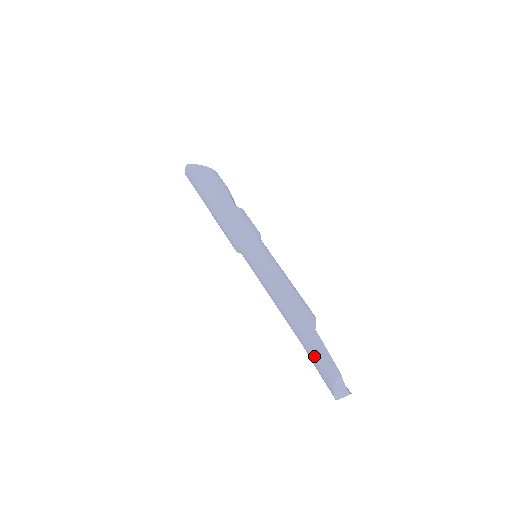
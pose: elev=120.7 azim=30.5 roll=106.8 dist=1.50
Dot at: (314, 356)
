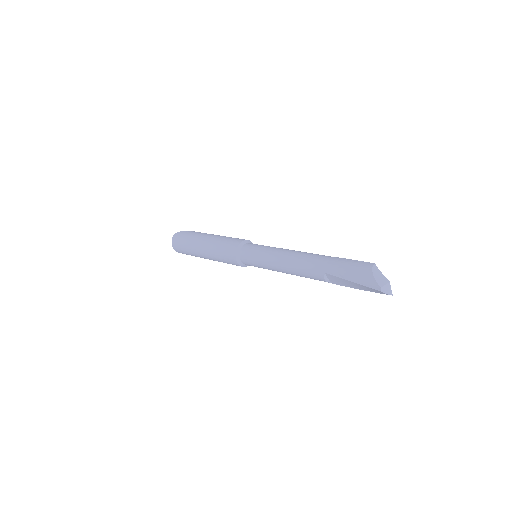
Dot at: (343, 268)
